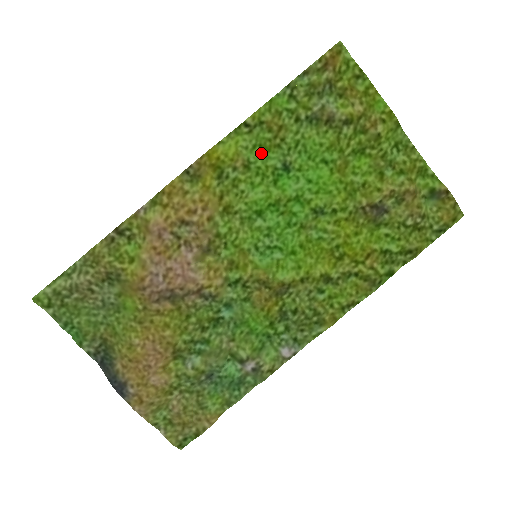
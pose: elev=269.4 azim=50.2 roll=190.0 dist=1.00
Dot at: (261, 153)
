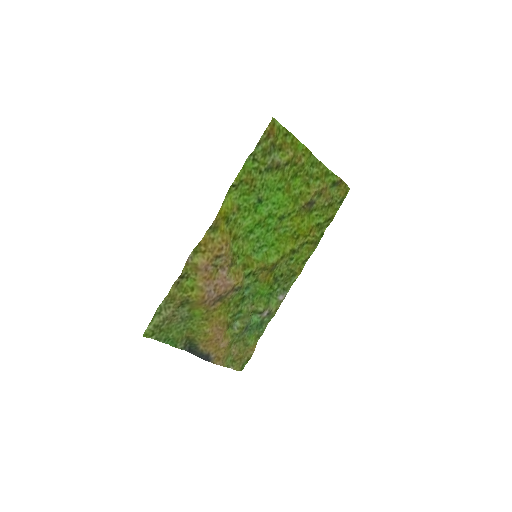
Dot at: (245, 198)
